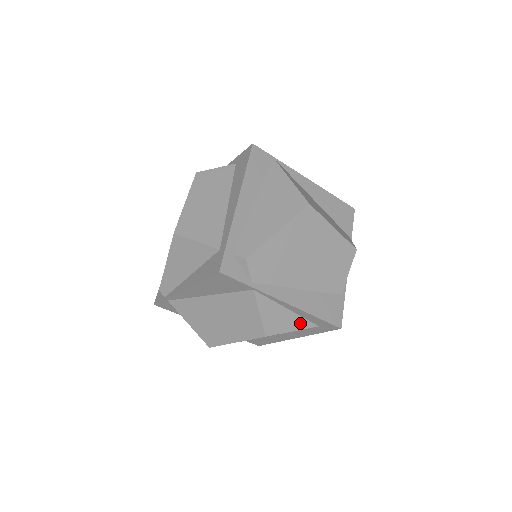
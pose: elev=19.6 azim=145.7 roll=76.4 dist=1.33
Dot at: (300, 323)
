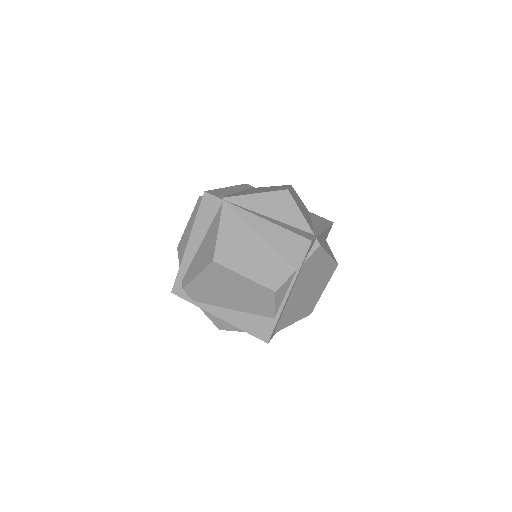
Dot at: occluded
